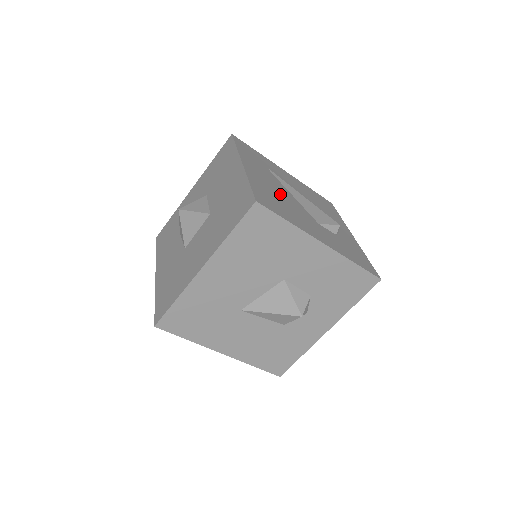
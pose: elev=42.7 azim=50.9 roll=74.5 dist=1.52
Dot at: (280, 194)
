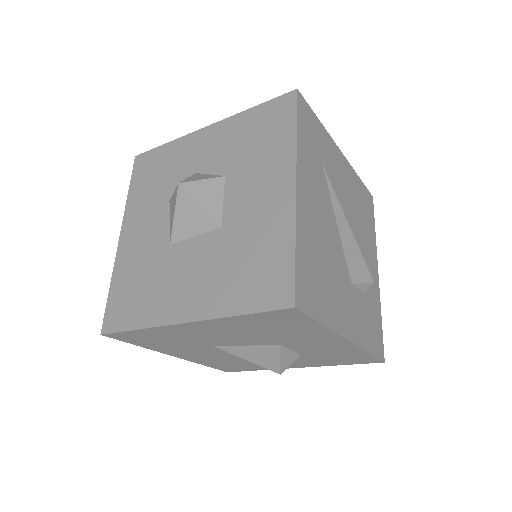
Dot at: (325, 242)
